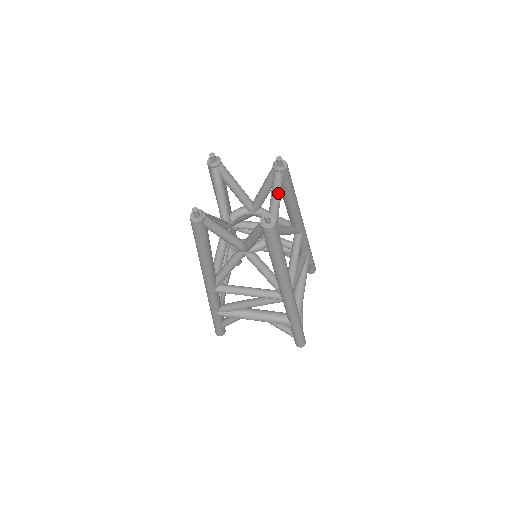
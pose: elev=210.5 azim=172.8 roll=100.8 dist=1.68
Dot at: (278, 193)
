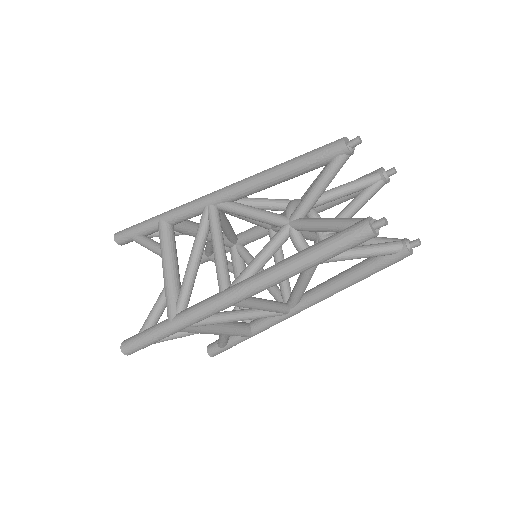
Dot at: occluded
